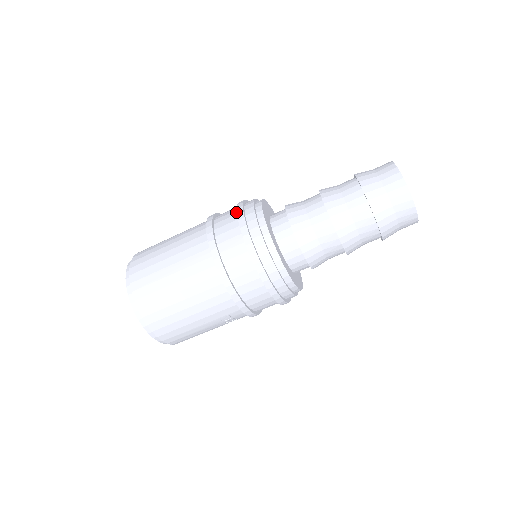
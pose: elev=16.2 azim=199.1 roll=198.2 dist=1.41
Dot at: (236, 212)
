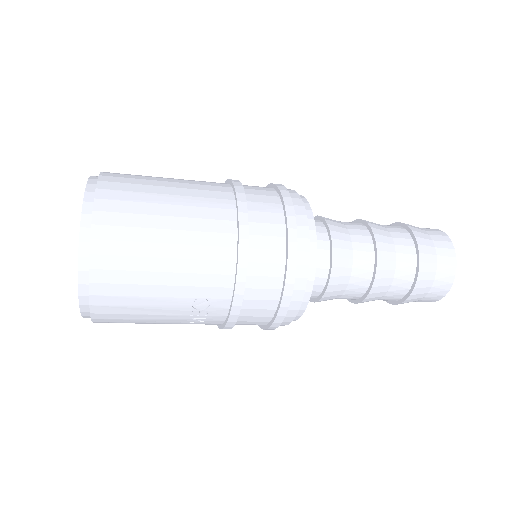
Dot at: occluded
